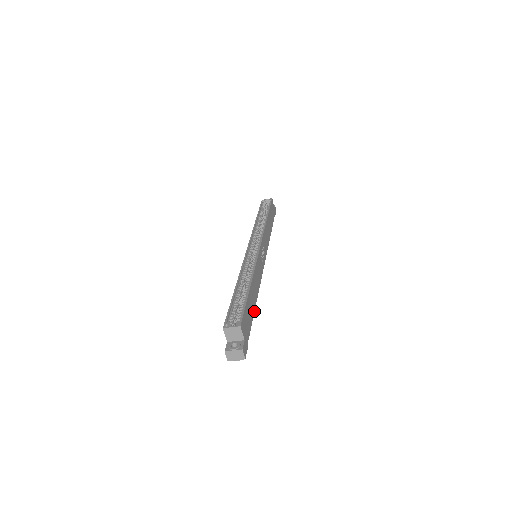
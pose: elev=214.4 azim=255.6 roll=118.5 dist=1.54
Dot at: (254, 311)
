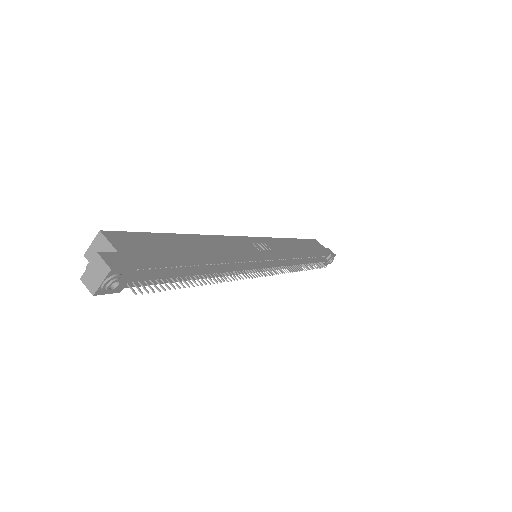
Dot at: (197, 261)
